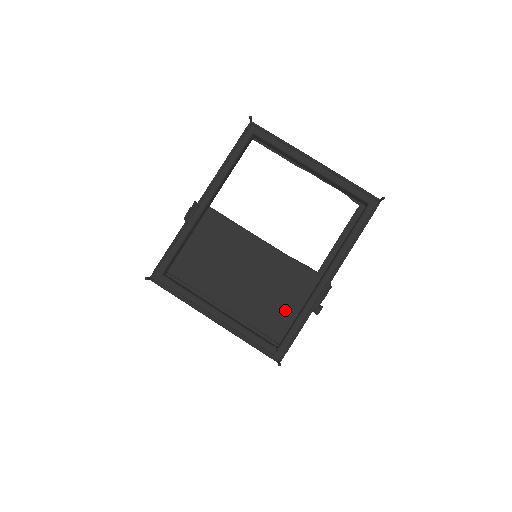
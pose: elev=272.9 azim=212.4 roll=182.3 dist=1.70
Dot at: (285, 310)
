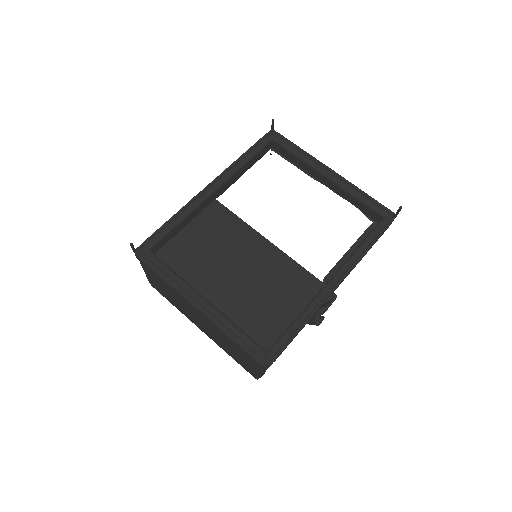
Dot at: (281, 314)
